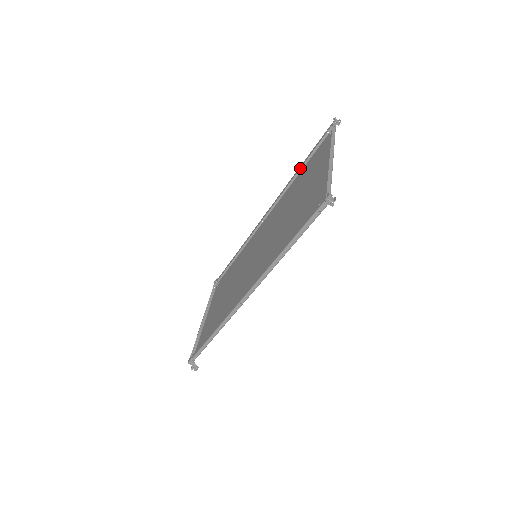
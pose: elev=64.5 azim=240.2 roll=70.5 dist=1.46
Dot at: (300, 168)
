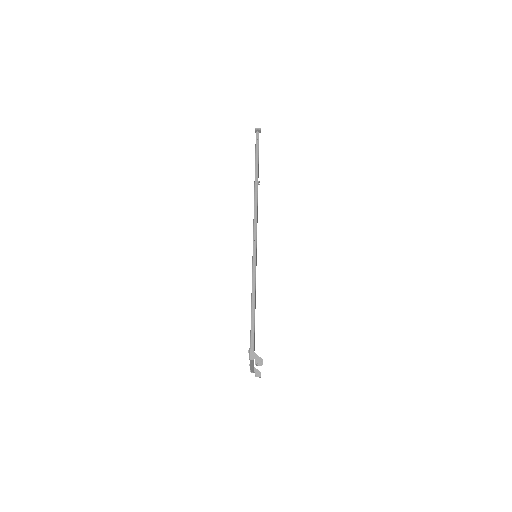
Dot at: occluded
